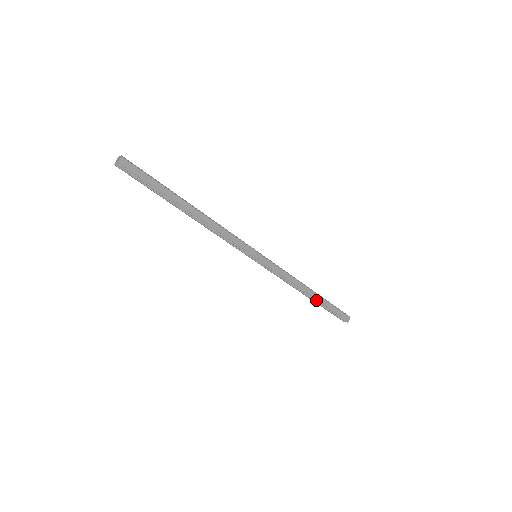
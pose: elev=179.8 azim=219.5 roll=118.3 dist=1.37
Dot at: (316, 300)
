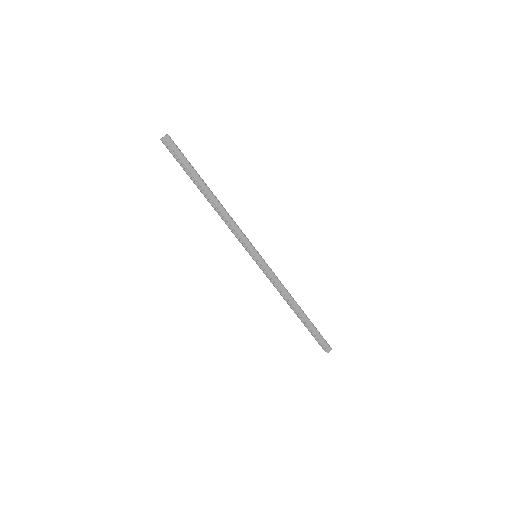
Dot at: (301, 318)
